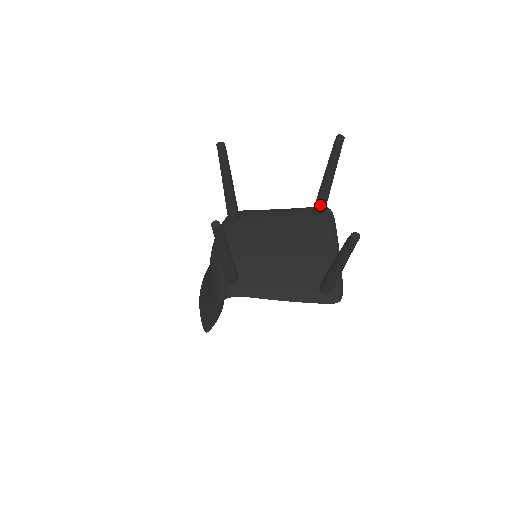
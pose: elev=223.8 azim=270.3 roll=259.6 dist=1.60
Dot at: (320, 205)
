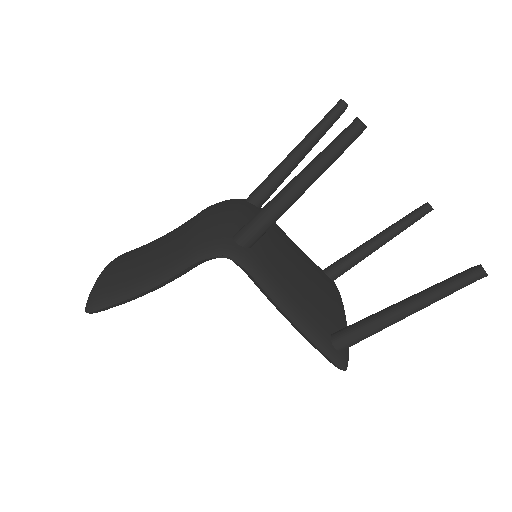
Dot at: (344, 265)
